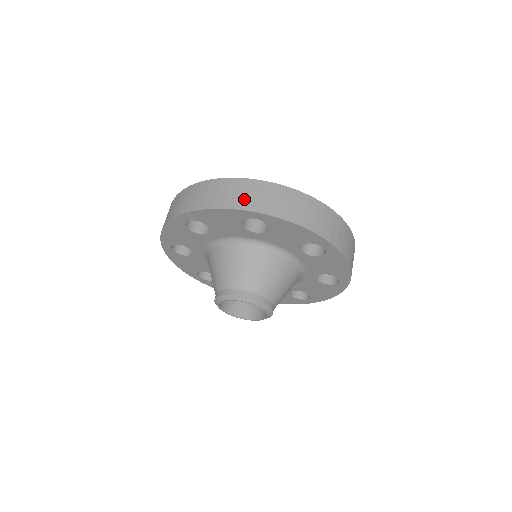
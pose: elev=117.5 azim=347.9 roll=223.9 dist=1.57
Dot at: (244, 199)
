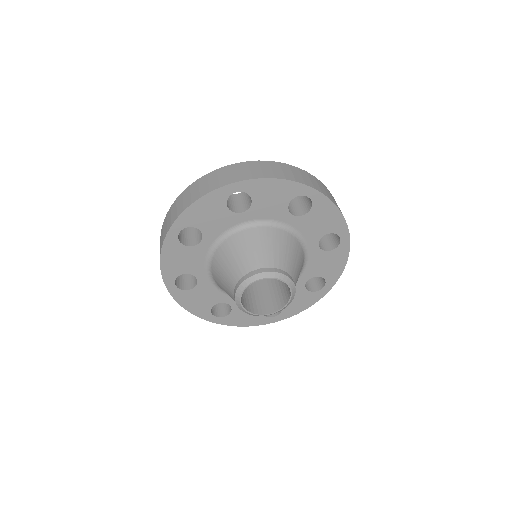
Dot at: (300, 177)
